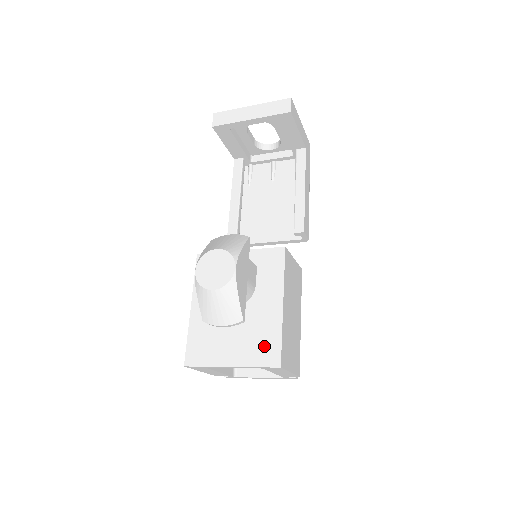
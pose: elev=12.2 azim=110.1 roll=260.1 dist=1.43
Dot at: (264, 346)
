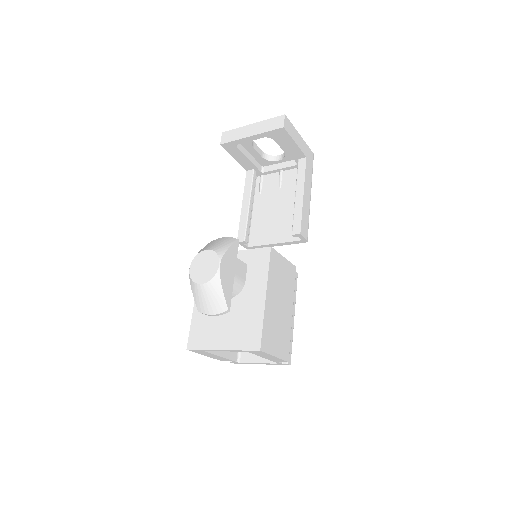
Dot at: (248, 332)
